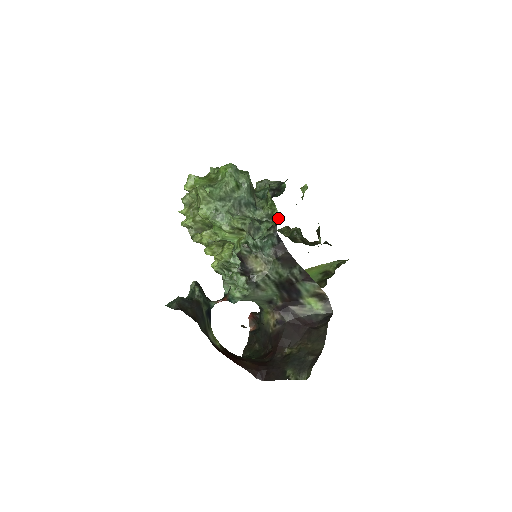
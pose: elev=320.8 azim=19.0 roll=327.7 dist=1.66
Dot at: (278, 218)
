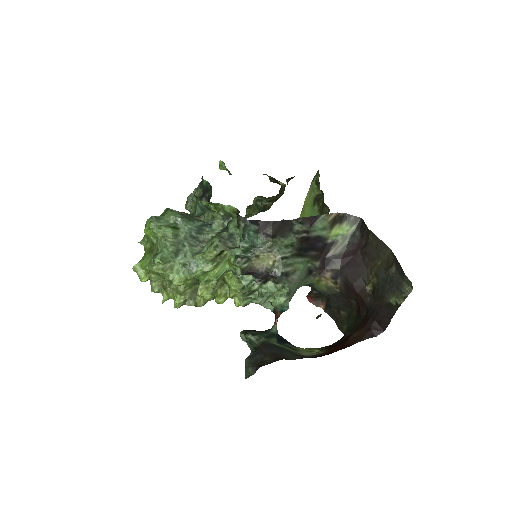
Dot at: (233, 209)
